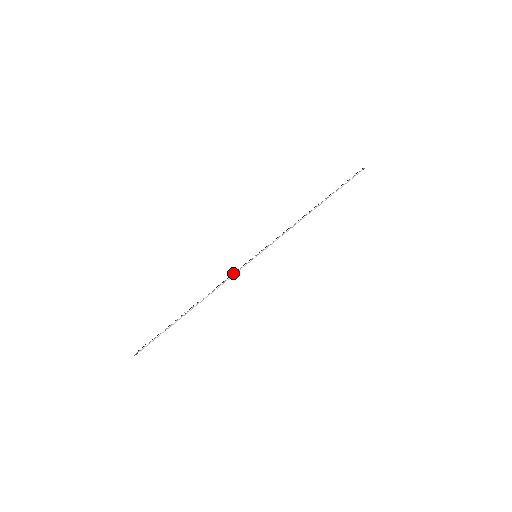
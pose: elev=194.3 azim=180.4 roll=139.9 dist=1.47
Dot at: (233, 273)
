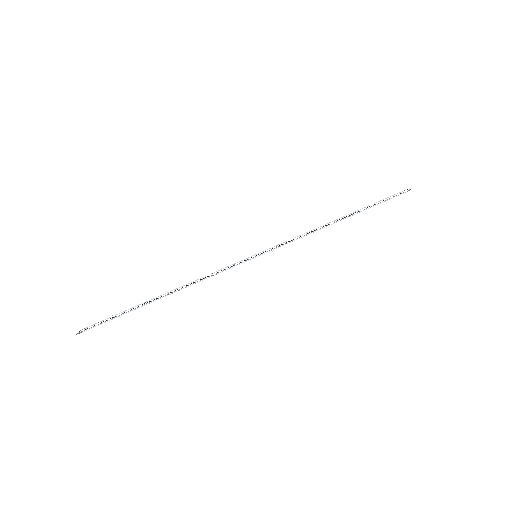
Dot at: (223, 269)
